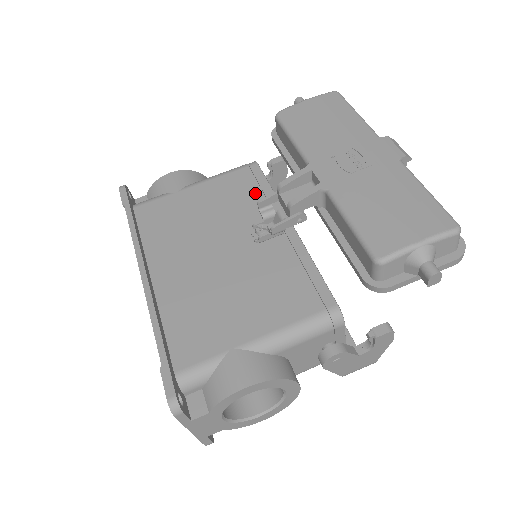
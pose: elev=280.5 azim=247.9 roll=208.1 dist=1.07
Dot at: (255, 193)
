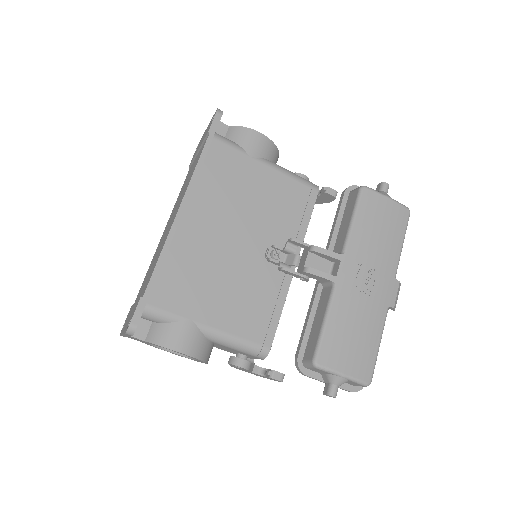
Dot at: (296, 217)
